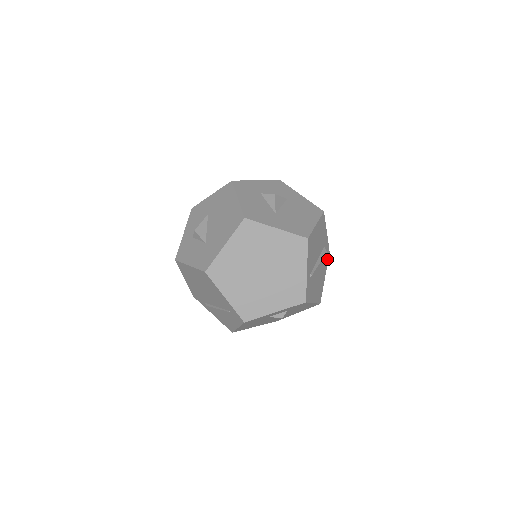
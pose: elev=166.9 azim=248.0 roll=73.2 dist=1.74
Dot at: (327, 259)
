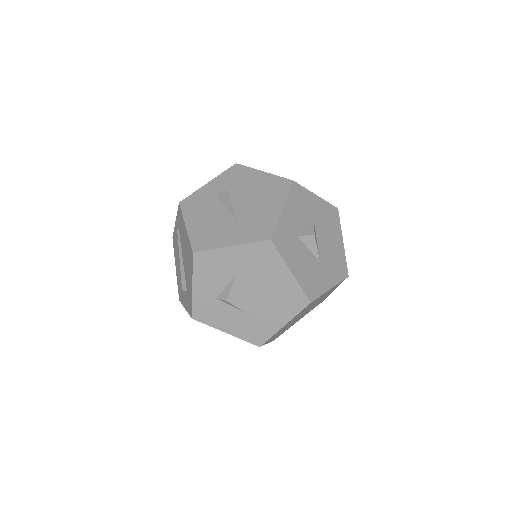
Dot at: occluded
